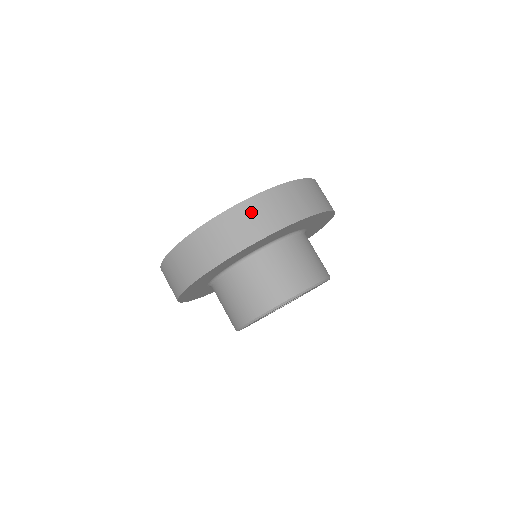
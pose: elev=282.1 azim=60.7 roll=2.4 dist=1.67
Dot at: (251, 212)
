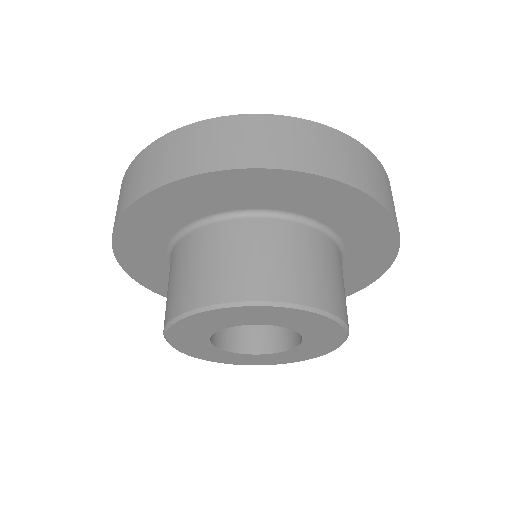
Dot at: (266, 130)
